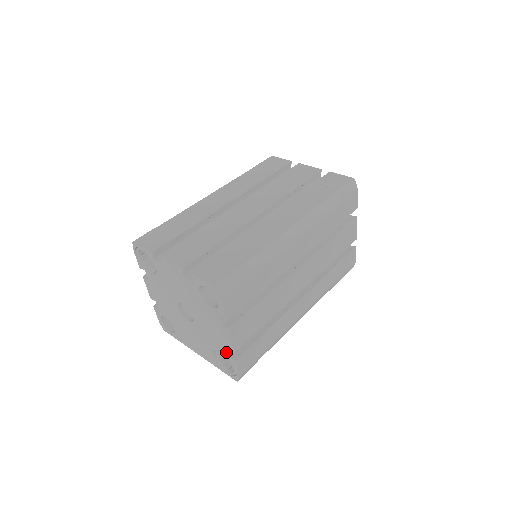
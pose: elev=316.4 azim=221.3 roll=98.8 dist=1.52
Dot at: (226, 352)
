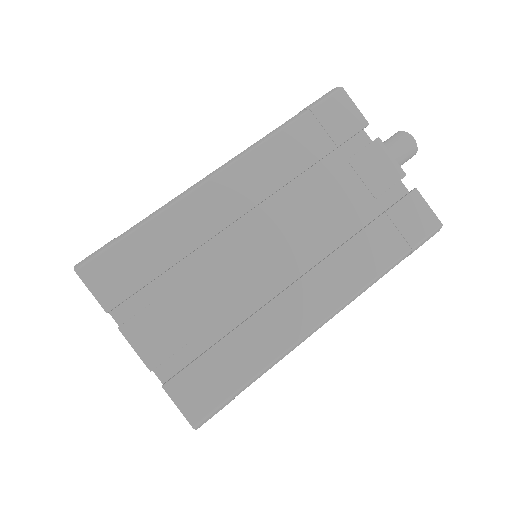
Dot at: occluded
